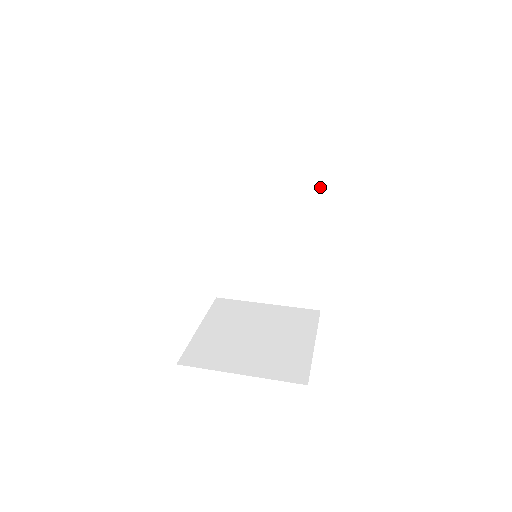
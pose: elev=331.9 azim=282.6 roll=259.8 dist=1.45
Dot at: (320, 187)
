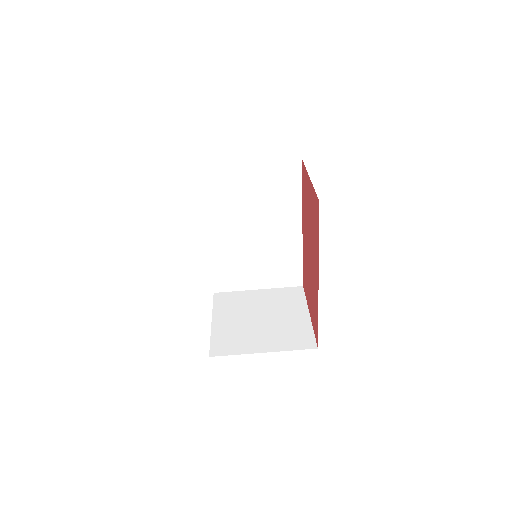
Dot at: (293, 189)
